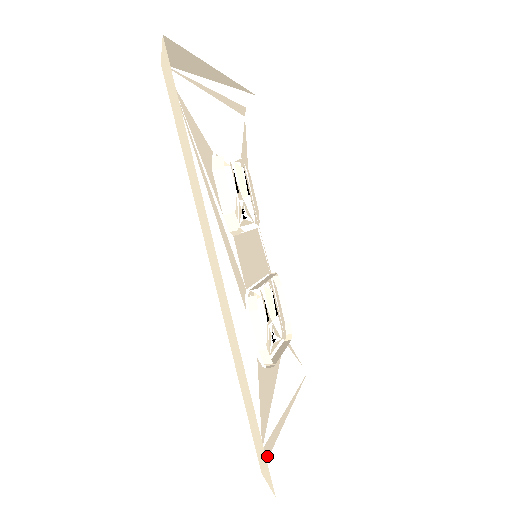
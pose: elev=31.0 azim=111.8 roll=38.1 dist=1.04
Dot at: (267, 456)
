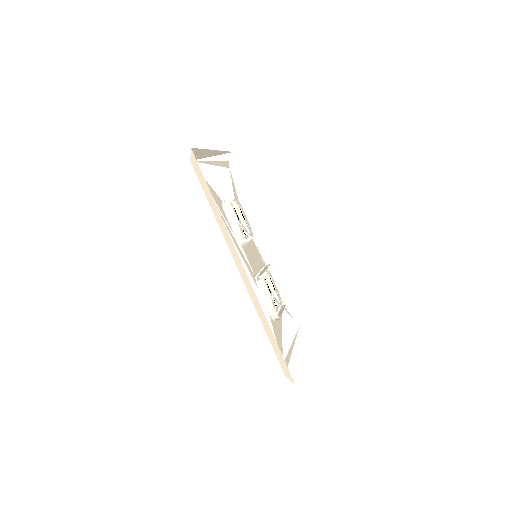
Dot at: occluded
